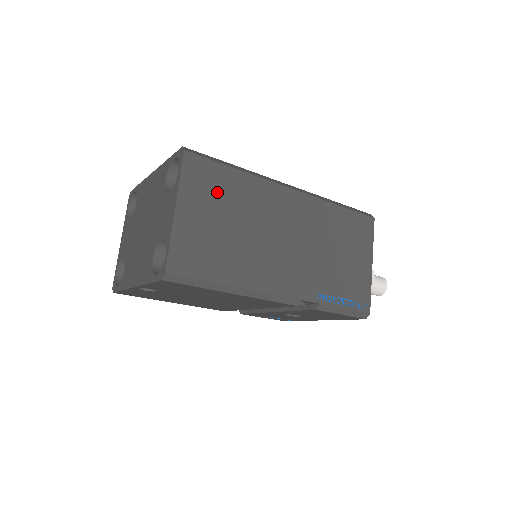
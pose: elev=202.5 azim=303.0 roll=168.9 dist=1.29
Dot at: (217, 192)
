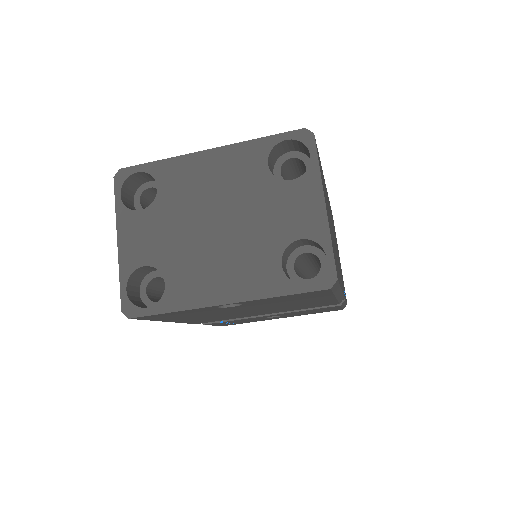
Dot at: occluded
